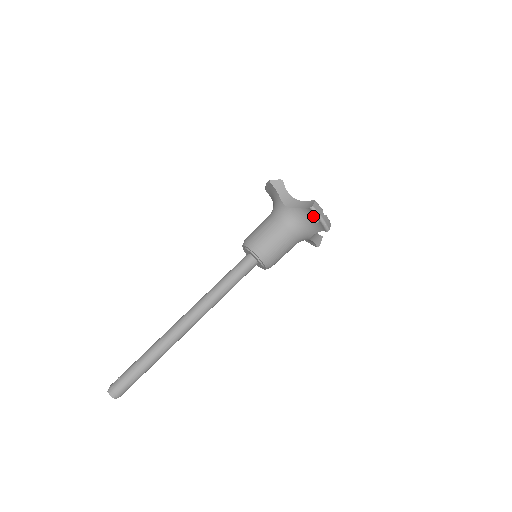
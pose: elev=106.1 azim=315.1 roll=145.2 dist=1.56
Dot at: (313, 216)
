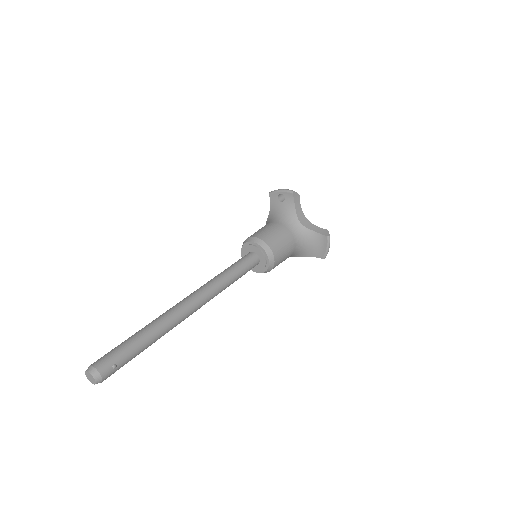
Dot at: (277, 198)
